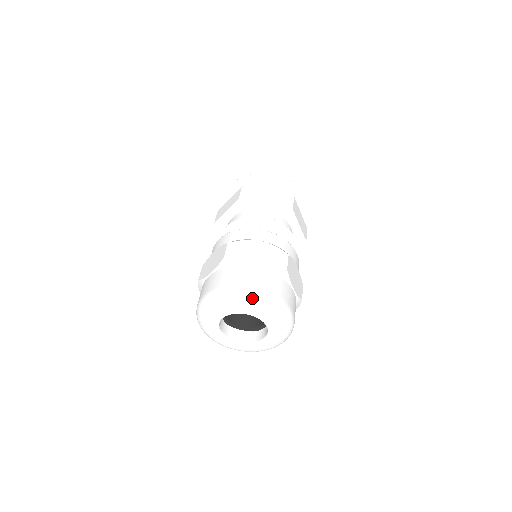
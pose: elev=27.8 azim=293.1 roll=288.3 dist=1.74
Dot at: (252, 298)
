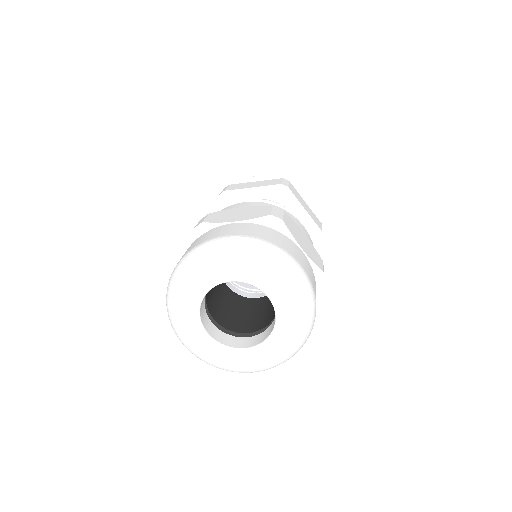
Dot at: (297, 279)
